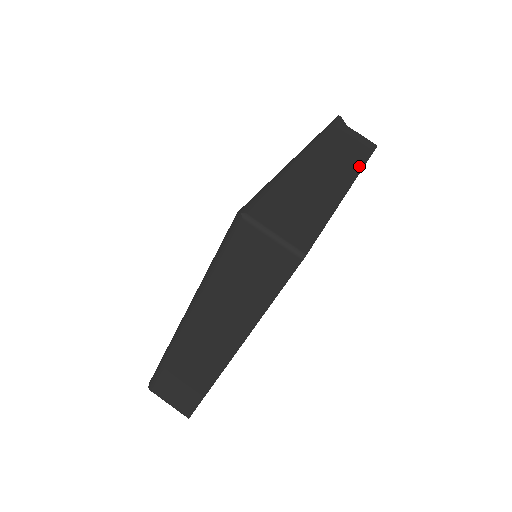
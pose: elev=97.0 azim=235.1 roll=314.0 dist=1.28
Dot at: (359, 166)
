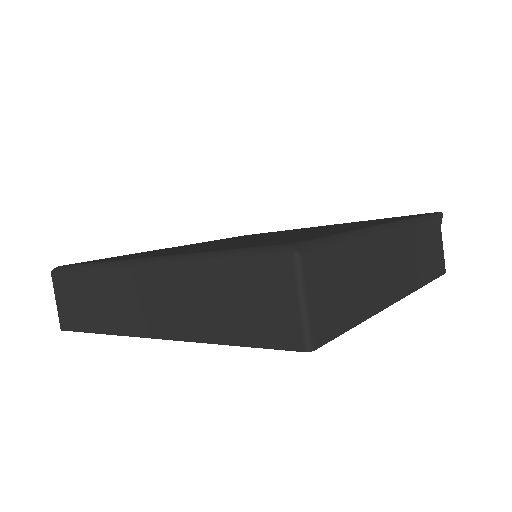
Dot at: (420, 283)
